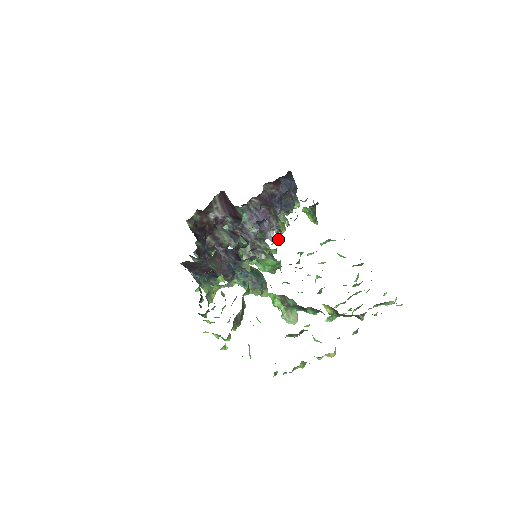
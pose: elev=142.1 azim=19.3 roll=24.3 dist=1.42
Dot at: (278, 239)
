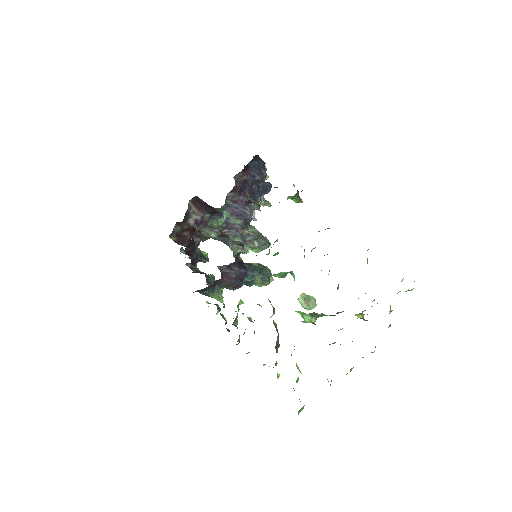
Dot at: (276, 240)
